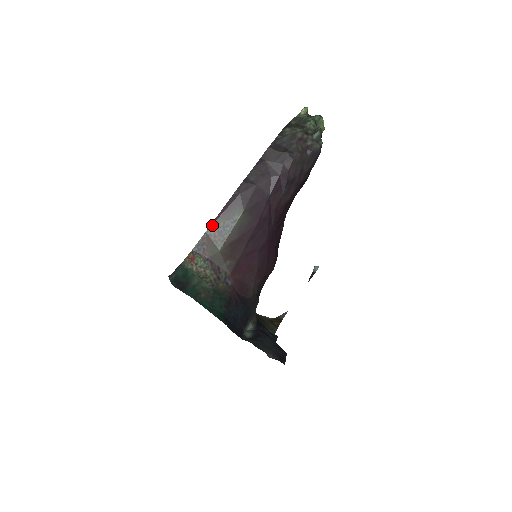
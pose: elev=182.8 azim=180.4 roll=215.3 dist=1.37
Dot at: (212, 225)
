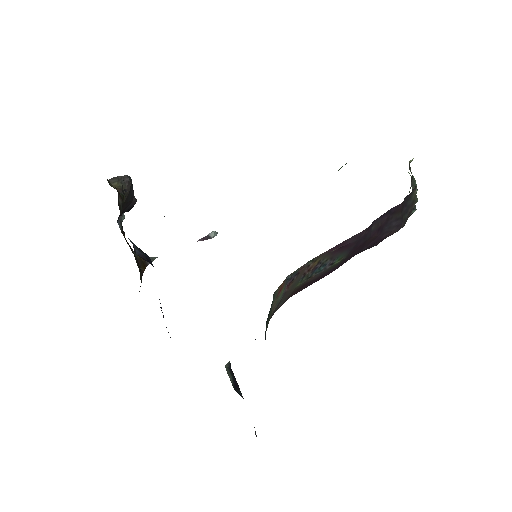
Dot at: (320, 256)
